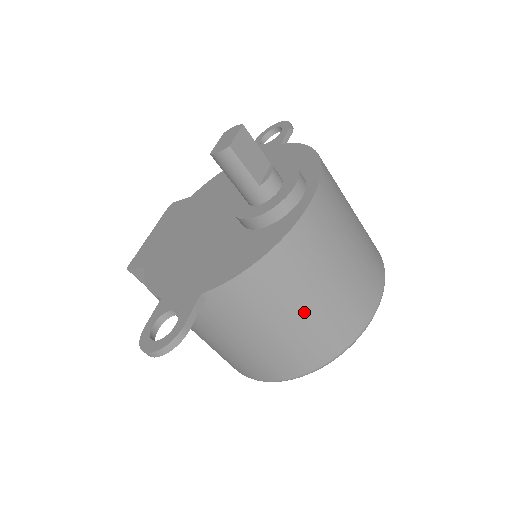
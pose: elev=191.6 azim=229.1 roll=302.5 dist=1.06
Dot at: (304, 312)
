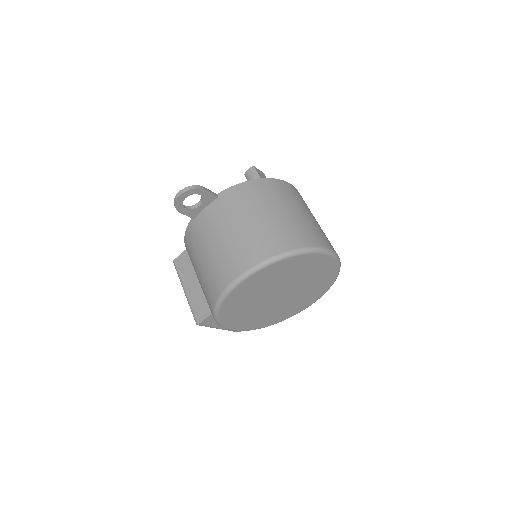
Dot at: (272, 214)
